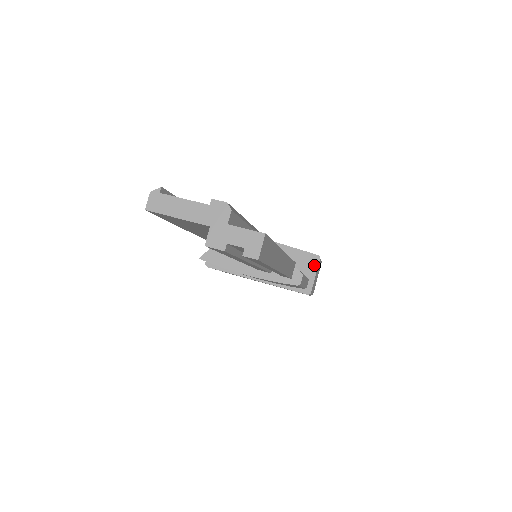
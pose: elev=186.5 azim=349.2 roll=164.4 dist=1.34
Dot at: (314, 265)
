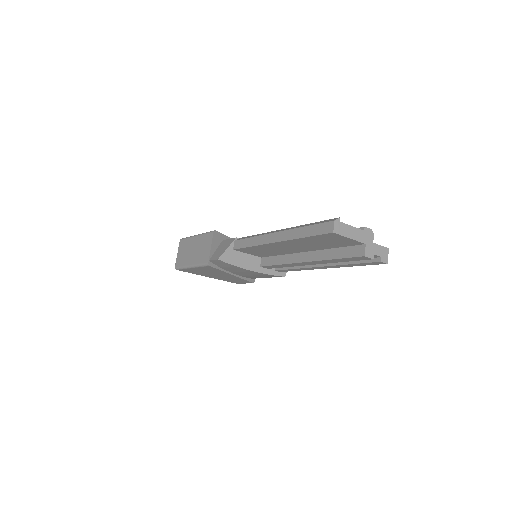
Dot at: occluded
